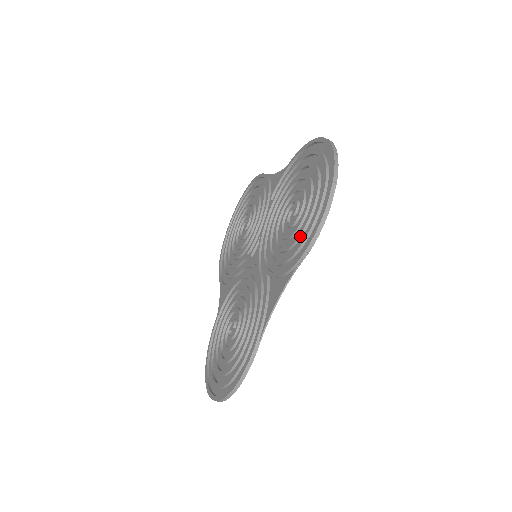
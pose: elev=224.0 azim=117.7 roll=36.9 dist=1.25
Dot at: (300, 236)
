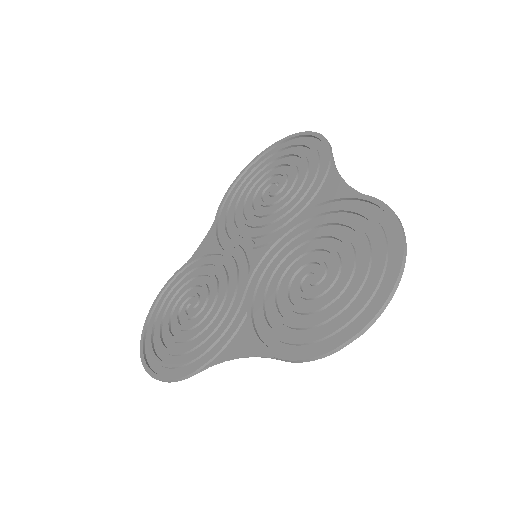
Dot at: (296, 328)
